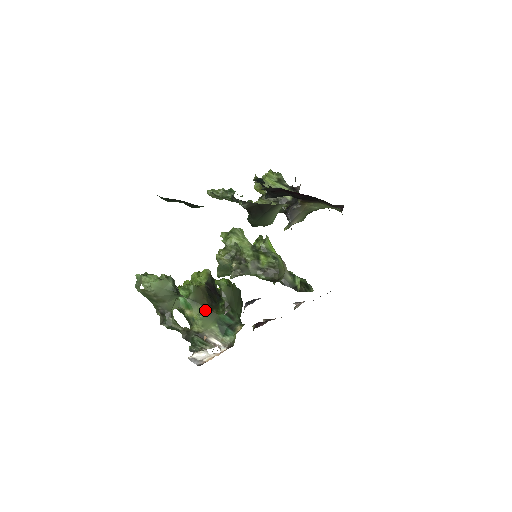
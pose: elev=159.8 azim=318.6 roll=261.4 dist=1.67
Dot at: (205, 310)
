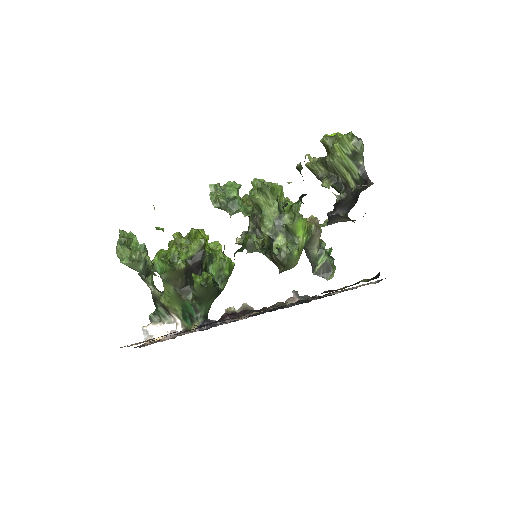
Dot at: (175, 292)
